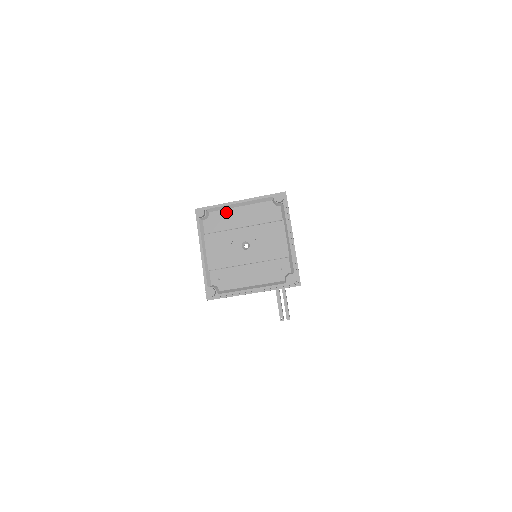
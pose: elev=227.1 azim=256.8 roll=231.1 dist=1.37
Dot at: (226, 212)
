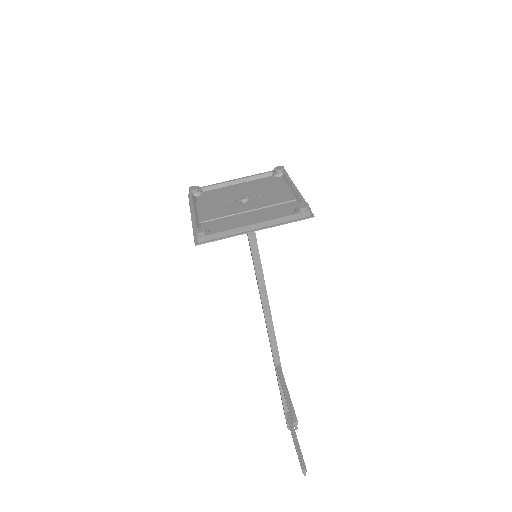
Dot at: (222, 189)
